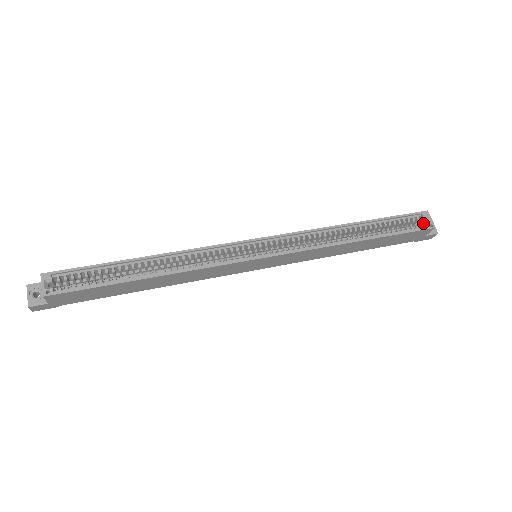
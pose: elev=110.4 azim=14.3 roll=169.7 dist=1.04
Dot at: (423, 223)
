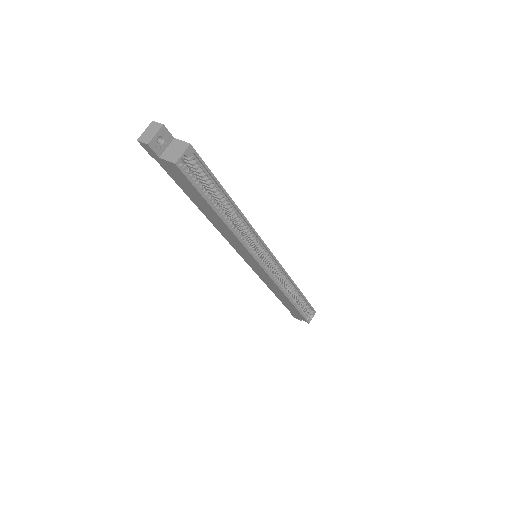
Dot at: (307, 314)
